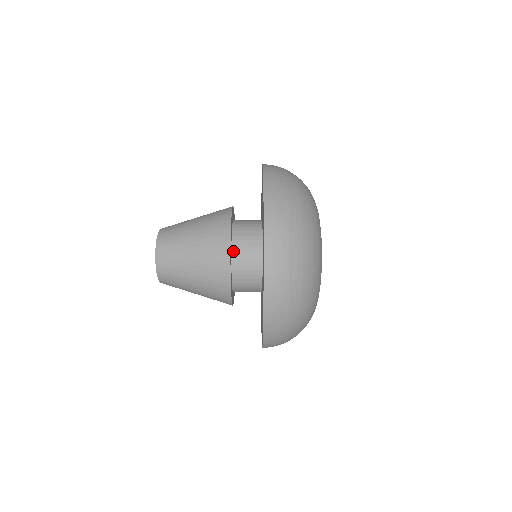
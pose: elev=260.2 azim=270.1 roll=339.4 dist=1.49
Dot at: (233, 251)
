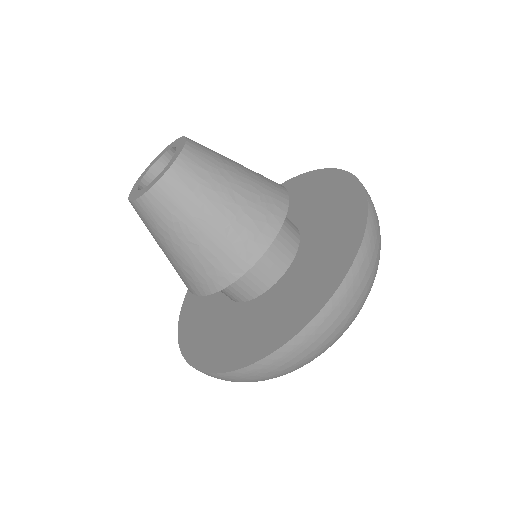
Dot at: occluded
